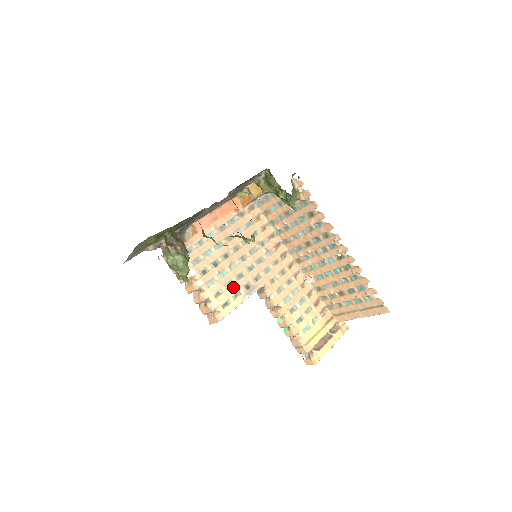
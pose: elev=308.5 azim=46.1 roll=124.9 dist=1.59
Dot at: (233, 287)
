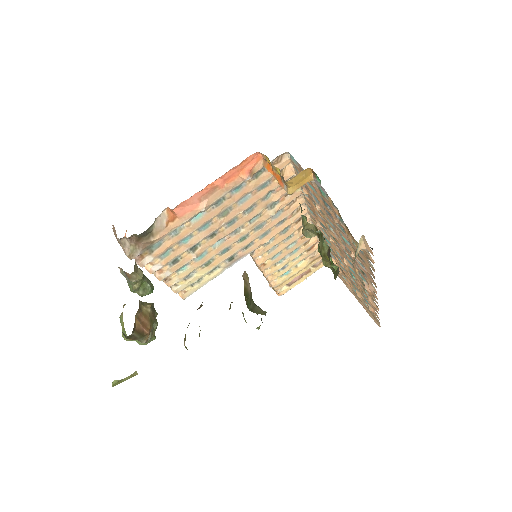
Dot at: (212, 264)
